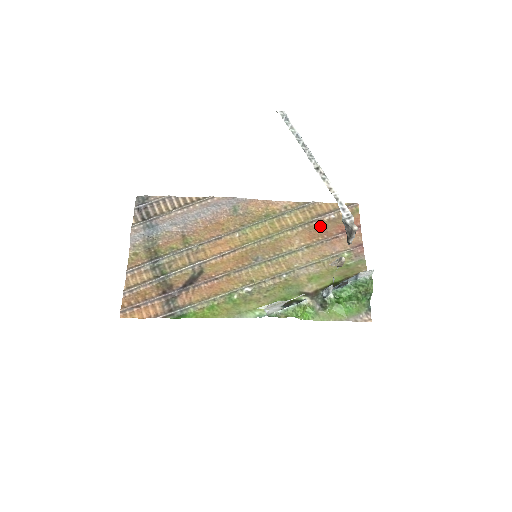
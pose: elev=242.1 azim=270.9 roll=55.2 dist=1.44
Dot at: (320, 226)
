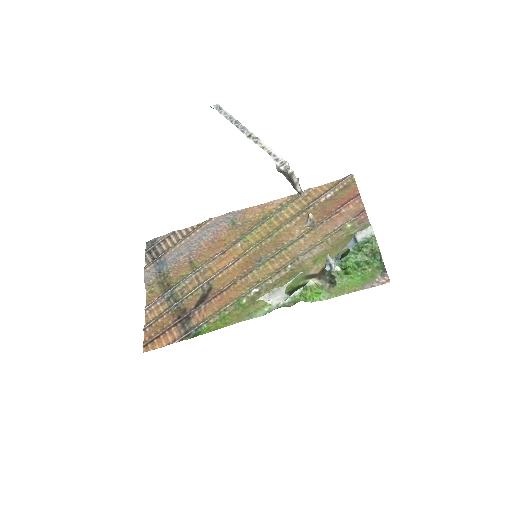
Dot at: (318, 209)
